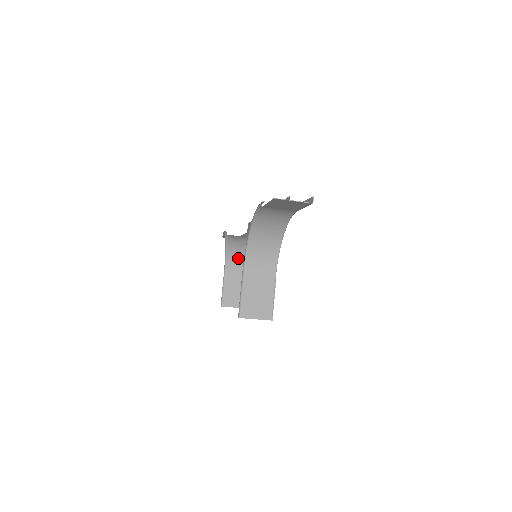
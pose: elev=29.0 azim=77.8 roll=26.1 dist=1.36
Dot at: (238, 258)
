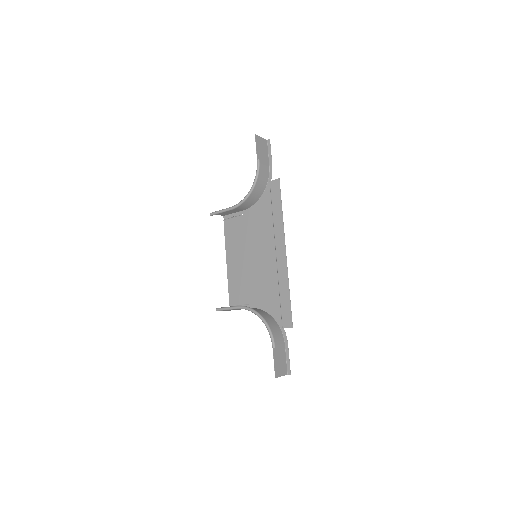
Dot at: (248, 202)
